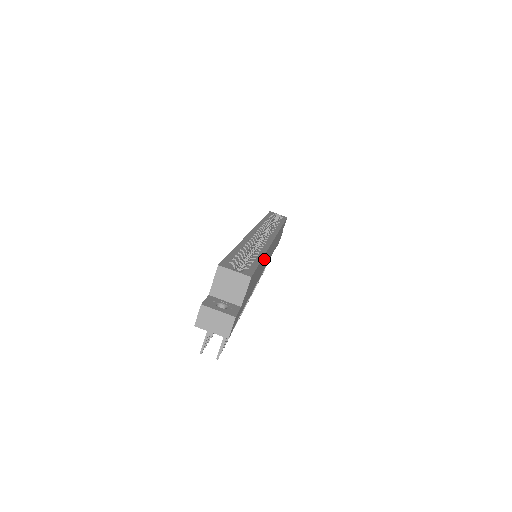
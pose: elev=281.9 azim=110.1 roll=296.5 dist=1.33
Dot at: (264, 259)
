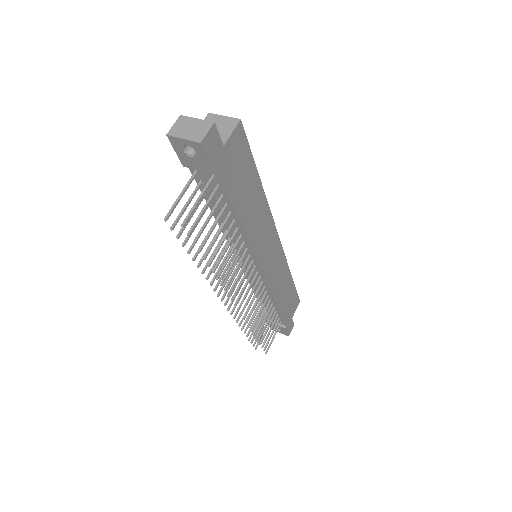
Dot at: (262, 210)
